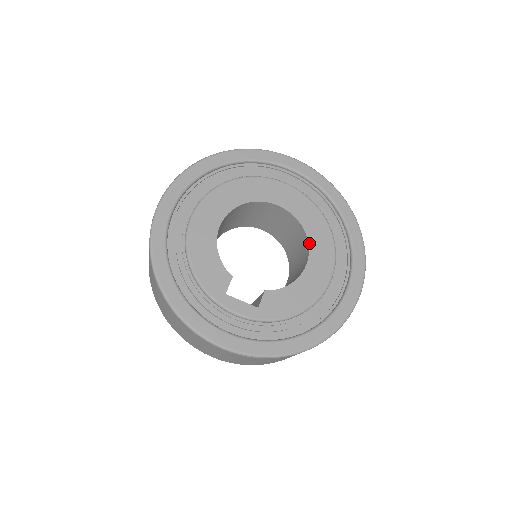
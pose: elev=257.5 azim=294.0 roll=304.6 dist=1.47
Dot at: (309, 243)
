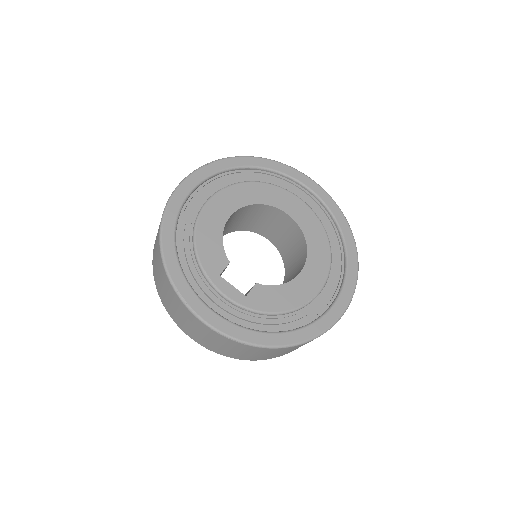
Dot at: (308, 254)
